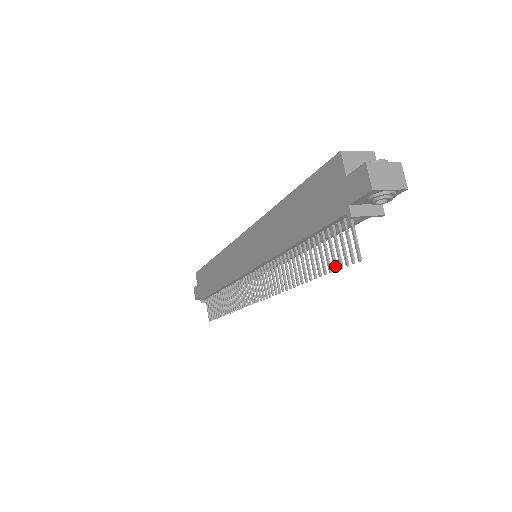
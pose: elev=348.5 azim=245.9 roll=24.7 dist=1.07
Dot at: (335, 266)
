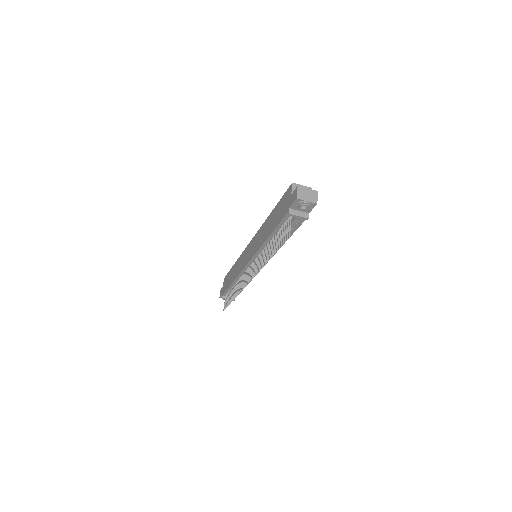
Dot at: (281, 244)
